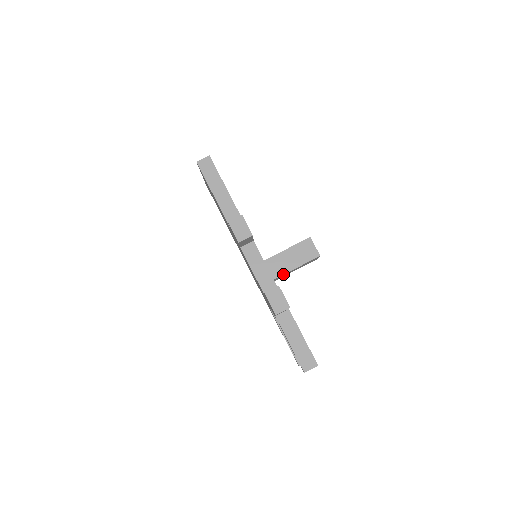
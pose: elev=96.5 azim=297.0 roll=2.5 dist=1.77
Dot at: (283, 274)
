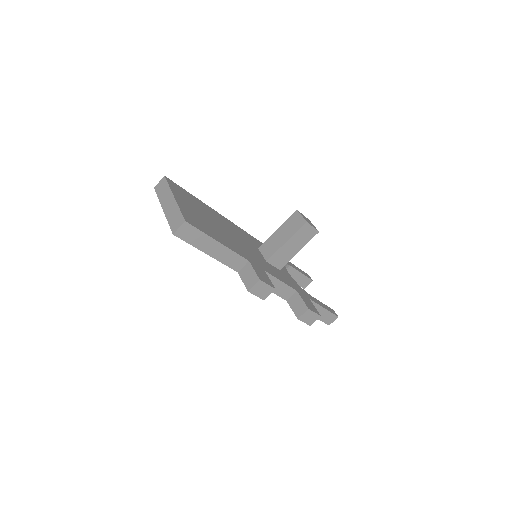
Dot at: (288, 261)
